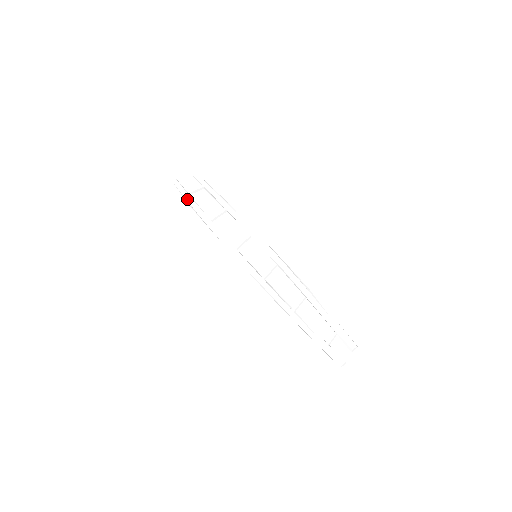
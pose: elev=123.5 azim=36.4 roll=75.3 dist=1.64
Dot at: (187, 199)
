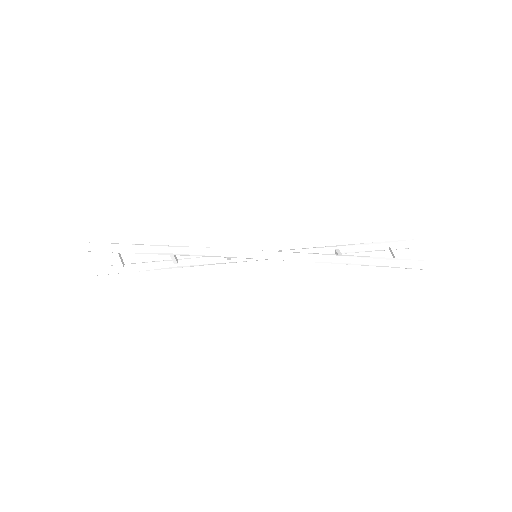
Dot at: occluded
